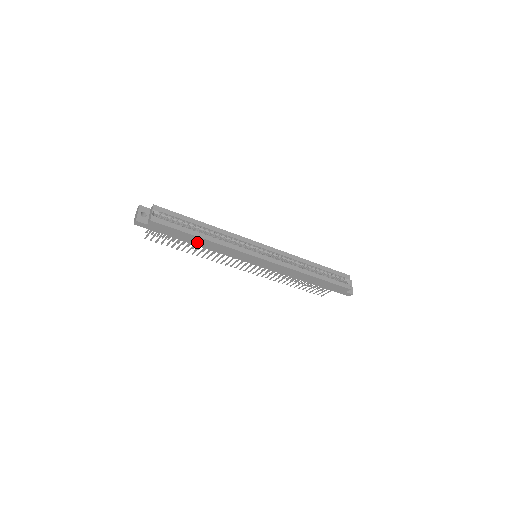
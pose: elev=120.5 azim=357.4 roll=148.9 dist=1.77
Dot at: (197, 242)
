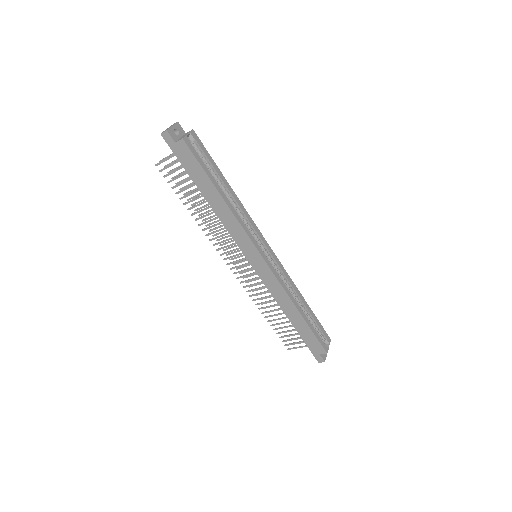
Dot at: (211, 197)
